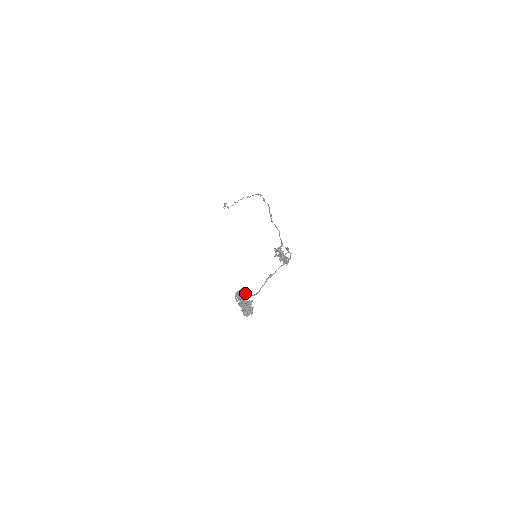
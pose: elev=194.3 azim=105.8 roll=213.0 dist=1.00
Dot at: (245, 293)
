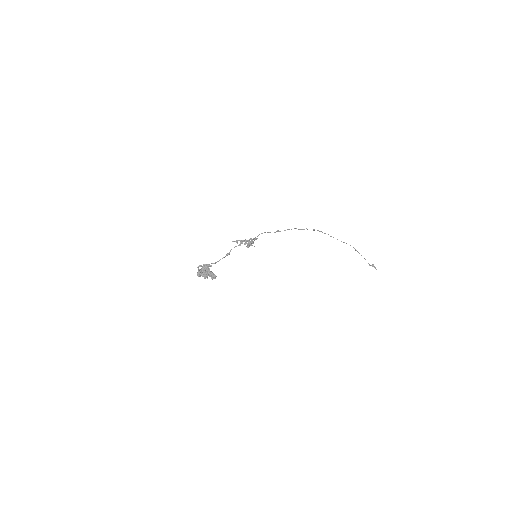
Dot at: (205, 266)
